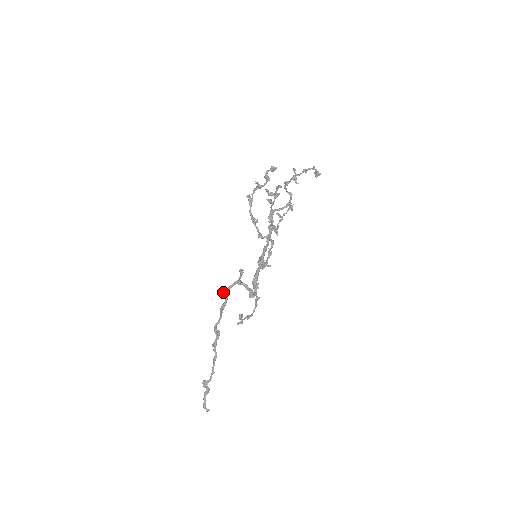
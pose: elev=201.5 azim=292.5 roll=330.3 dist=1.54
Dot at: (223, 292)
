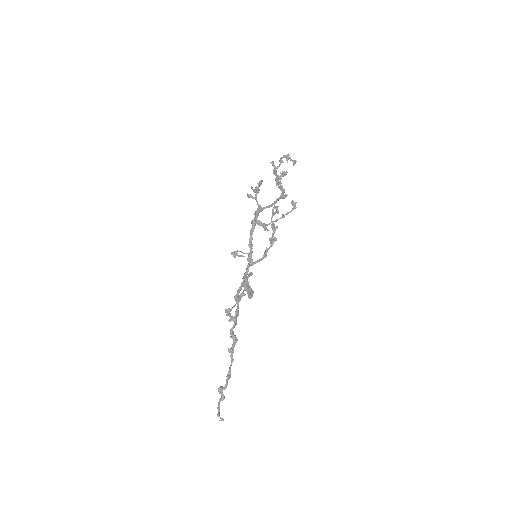
Dot at: (235, 295)
